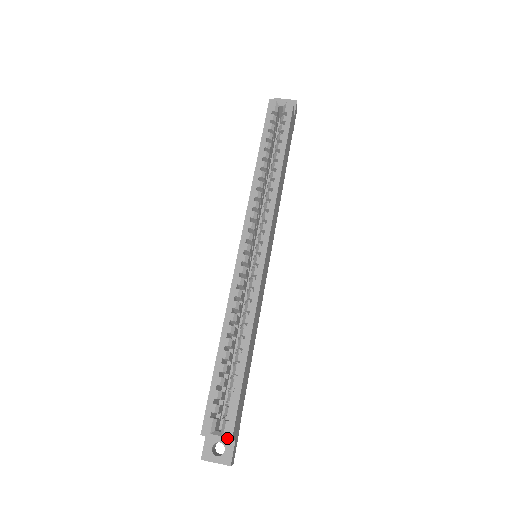
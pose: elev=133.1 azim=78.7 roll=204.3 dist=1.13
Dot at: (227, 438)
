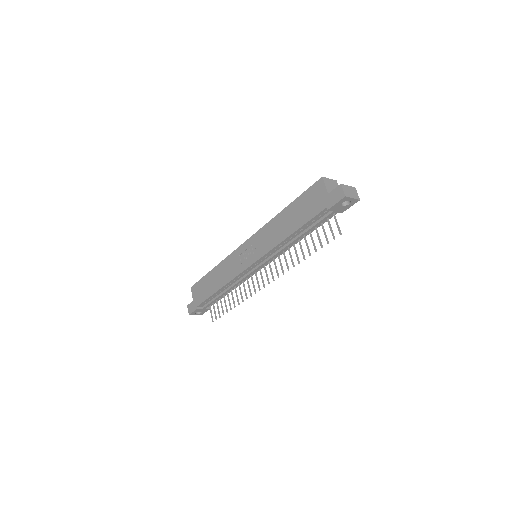
Dot at: (333, 181)
